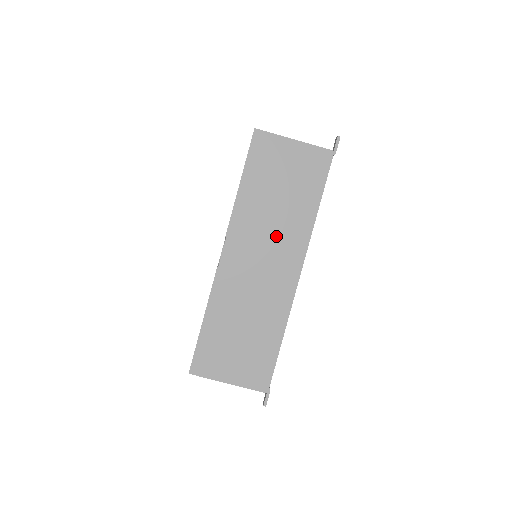
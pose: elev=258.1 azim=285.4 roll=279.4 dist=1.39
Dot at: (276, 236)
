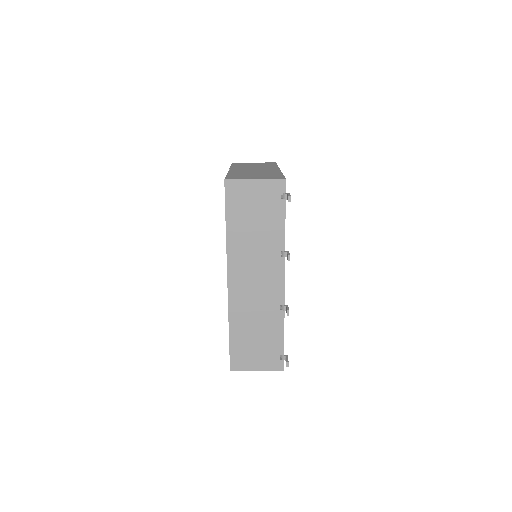
Dot at: occluded
